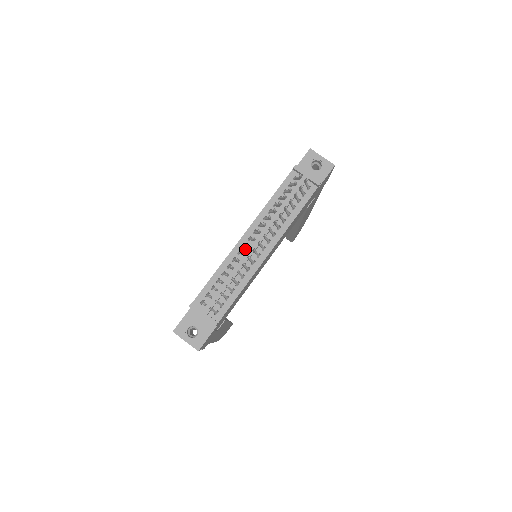
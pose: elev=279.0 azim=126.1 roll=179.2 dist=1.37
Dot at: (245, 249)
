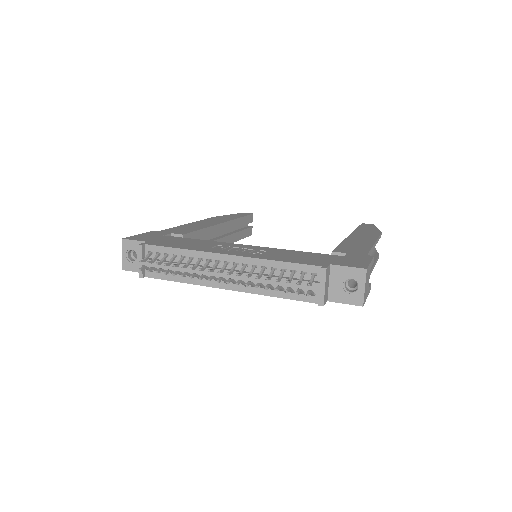
Dot at: (215, 264)
